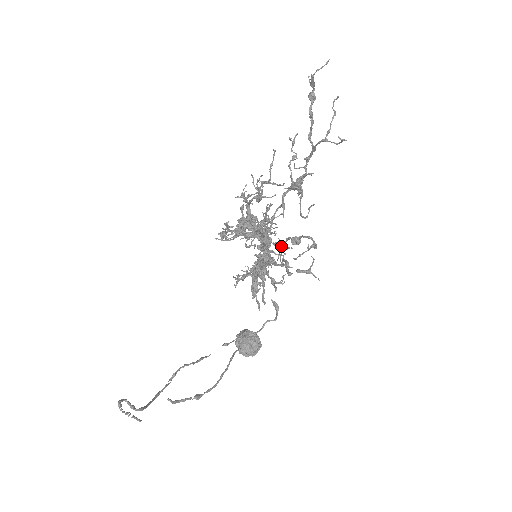
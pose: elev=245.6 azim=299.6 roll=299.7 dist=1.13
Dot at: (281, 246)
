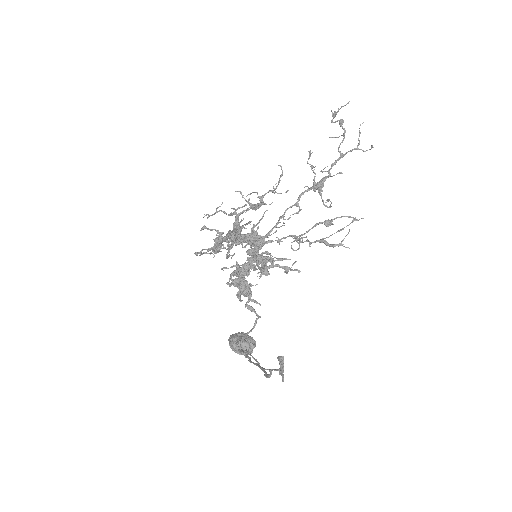
Dot at: (301, 235)
